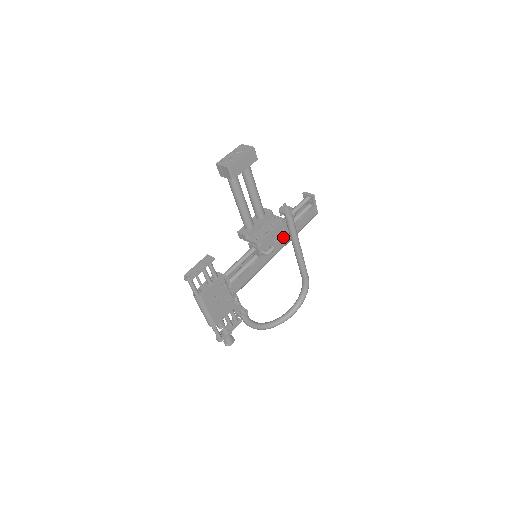
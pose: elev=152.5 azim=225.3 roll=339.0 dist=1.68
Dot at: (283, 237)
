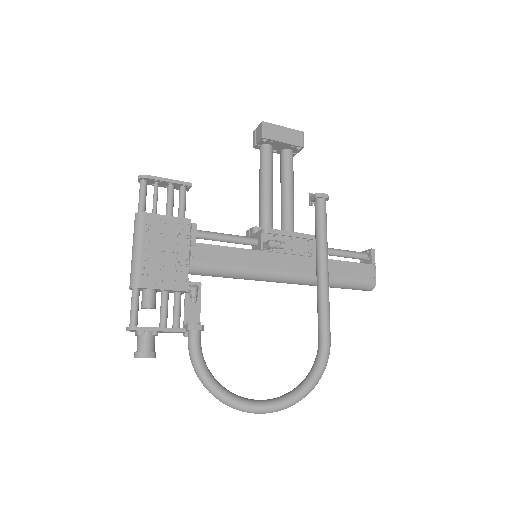
Dot at: (308, 260)
